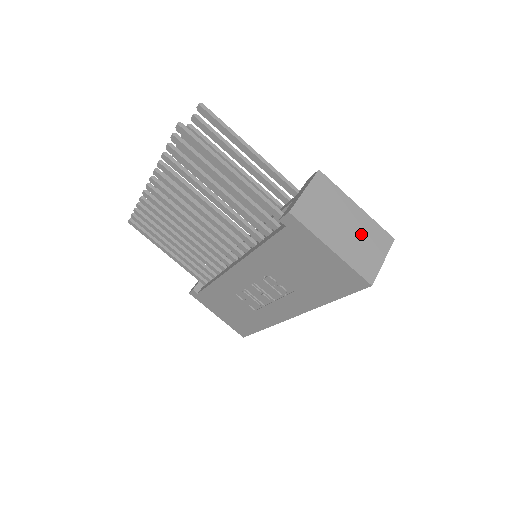
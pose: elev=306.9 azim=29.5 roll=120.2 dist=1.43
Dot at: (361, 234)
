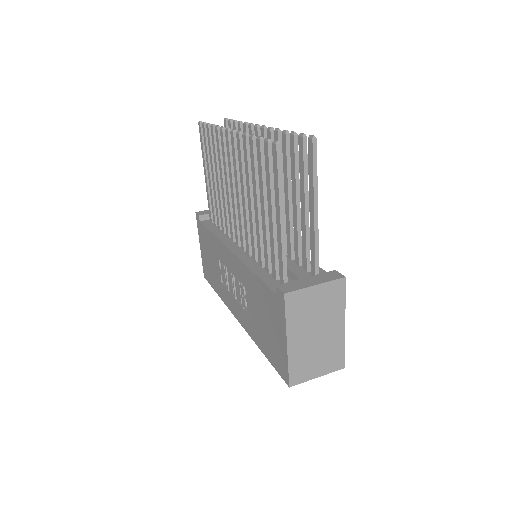
Dot at: (323, 347)
